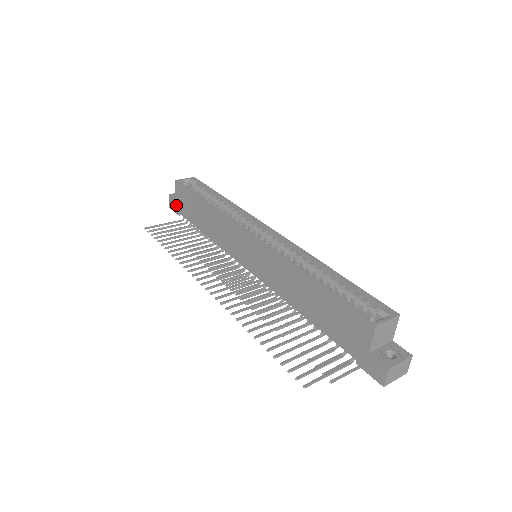
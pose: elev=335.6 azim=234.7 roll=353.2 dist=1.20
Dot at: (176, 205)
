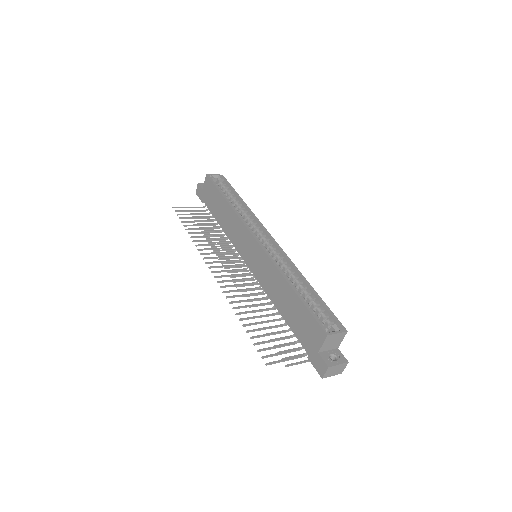
Dot at: (202, 194)
